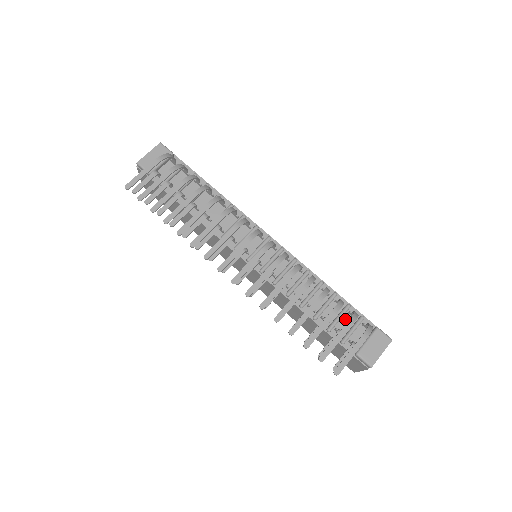
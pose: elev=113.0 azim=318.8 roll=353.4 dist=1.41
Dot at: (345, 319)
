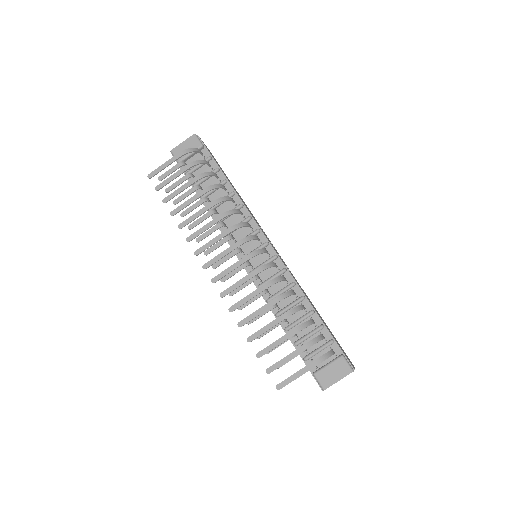
Dot at: occluded
